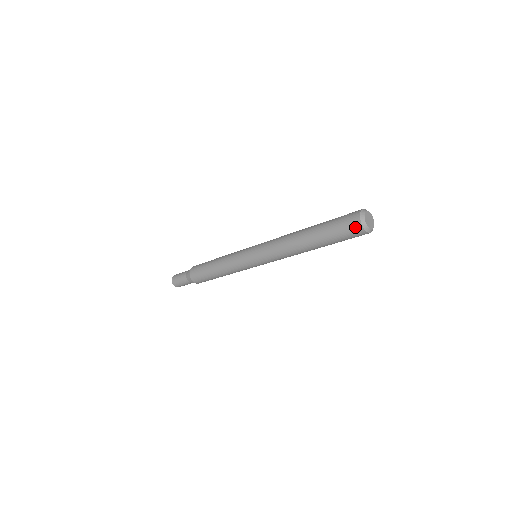
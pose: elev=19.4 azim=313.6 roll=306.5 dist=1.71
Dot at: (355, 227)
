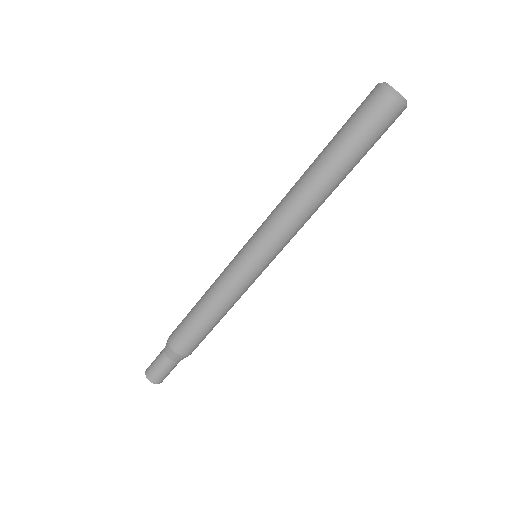
Dot at: (370, 93)
